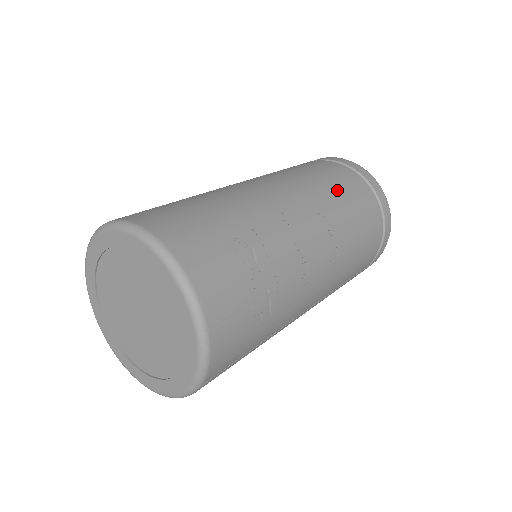
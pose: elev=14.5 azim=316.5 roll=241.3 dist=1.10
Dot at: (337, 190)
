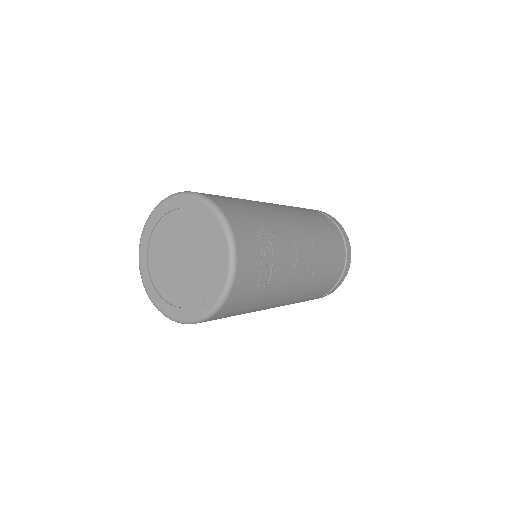
Dot at: (323, 230)
